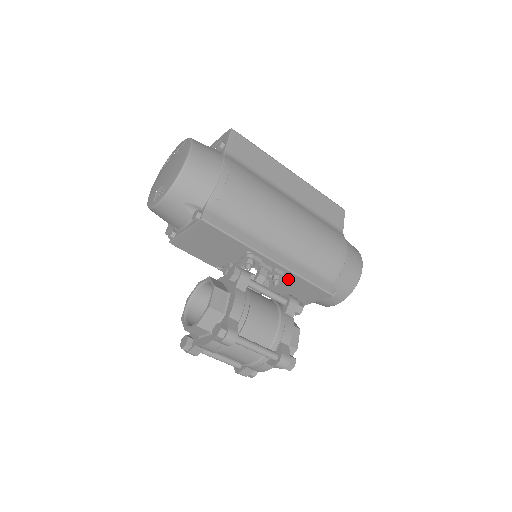
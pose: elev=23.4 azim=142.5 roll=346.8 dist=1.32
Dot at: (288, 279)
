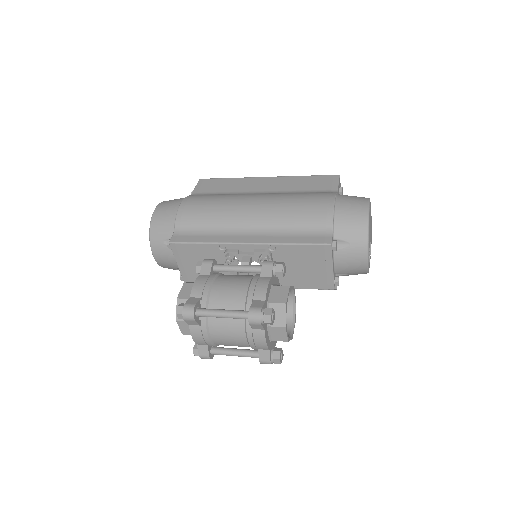
Dot at: (279, 255)
